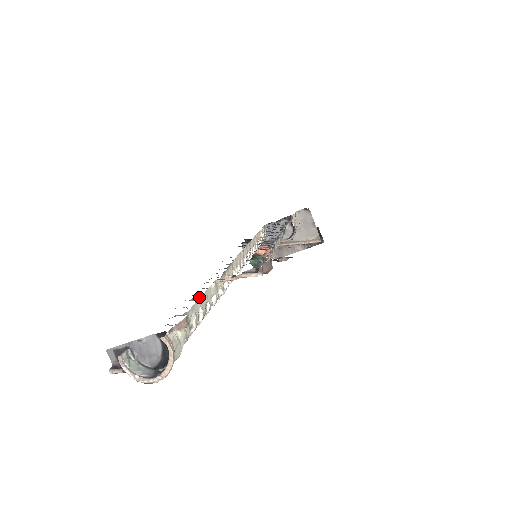
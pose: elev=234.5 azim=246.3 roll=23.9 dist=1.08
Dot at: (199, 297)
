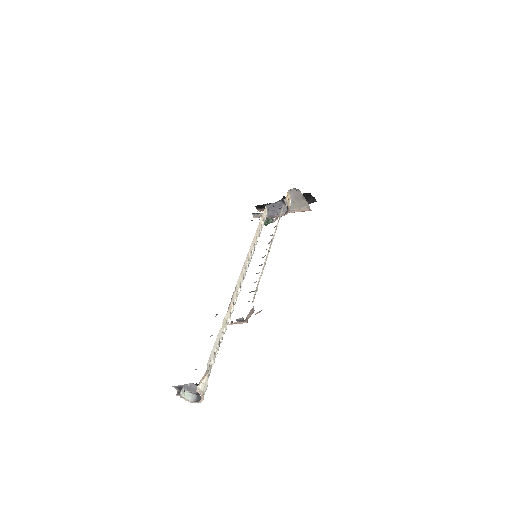
Dot at: occluded
